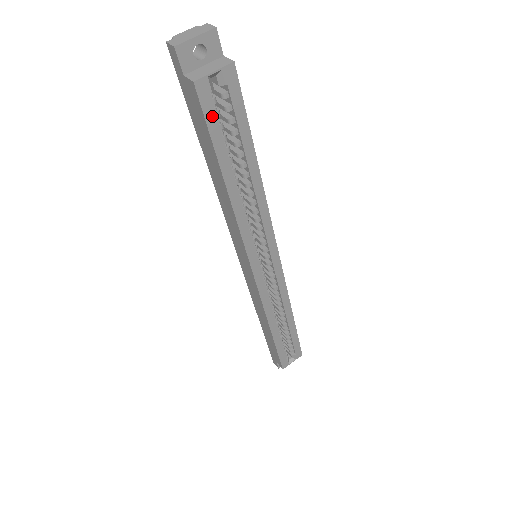
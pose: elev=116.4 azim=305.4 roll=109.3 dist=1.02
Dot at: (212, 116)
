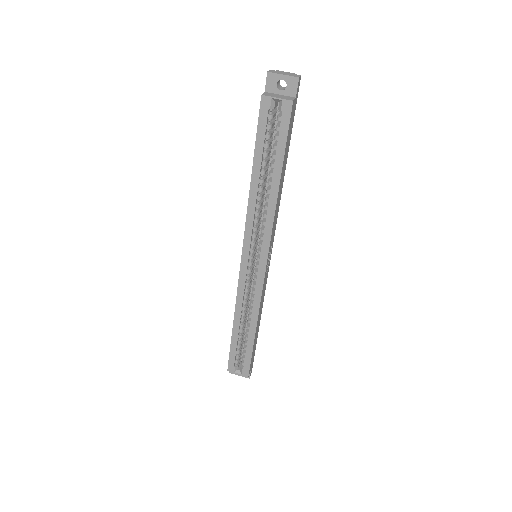
Dot at: (263, 124)
